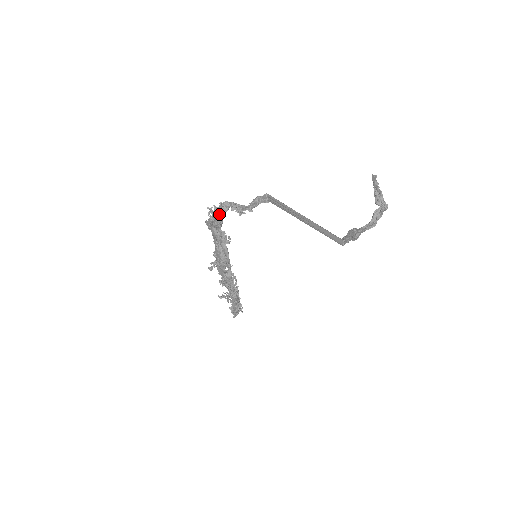
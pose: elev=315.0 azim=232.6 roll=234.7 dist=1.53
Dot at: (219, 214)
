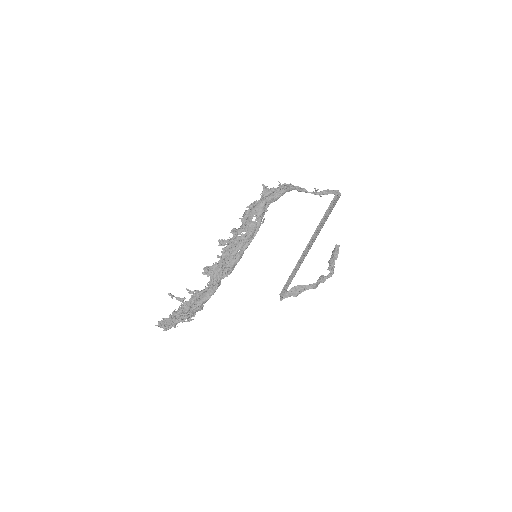
Dot at: (285, 189)
